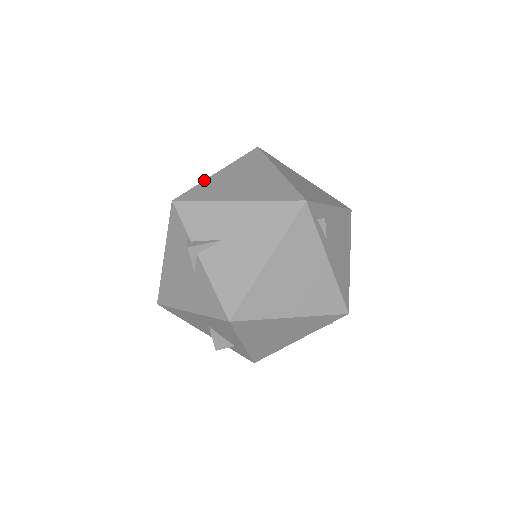
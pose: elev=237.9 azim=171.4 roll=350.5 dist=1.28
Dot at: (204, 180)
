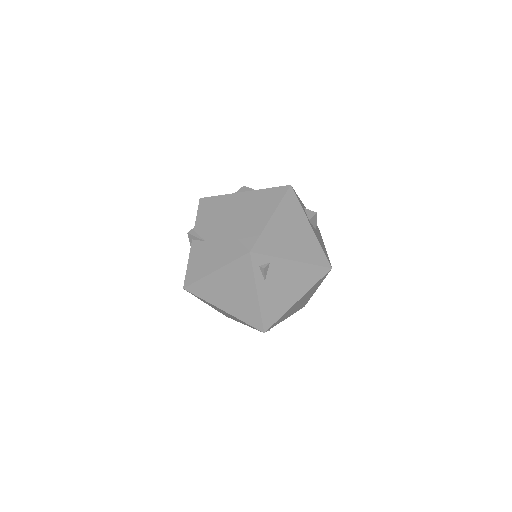
Dot at: occluded
